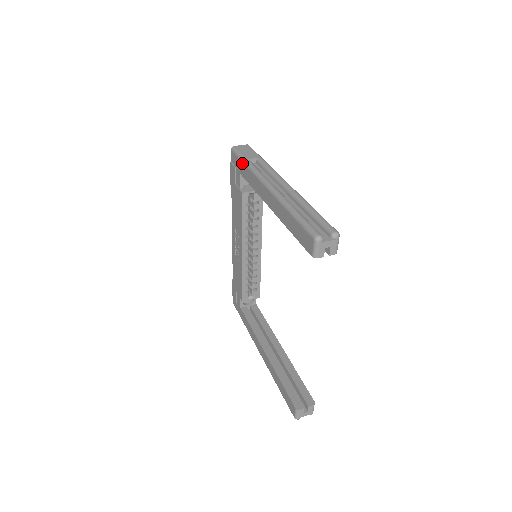
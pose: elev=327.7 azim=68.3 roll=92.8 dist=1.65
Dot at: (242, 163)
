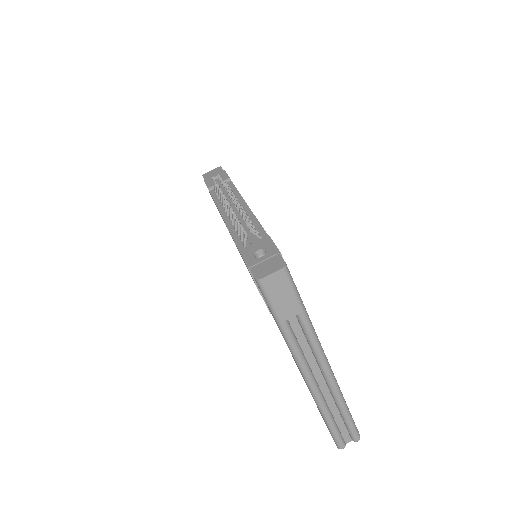
Dot at: occluded
